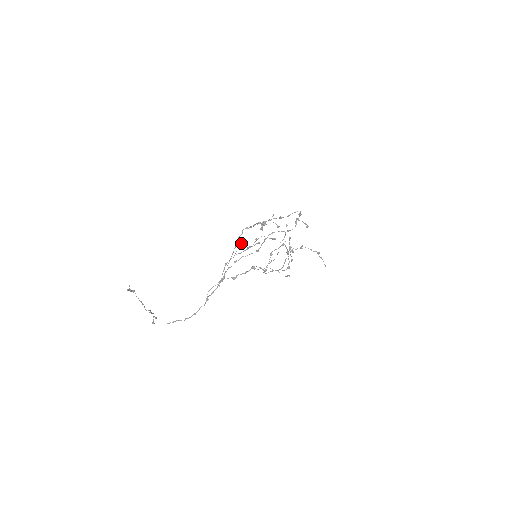
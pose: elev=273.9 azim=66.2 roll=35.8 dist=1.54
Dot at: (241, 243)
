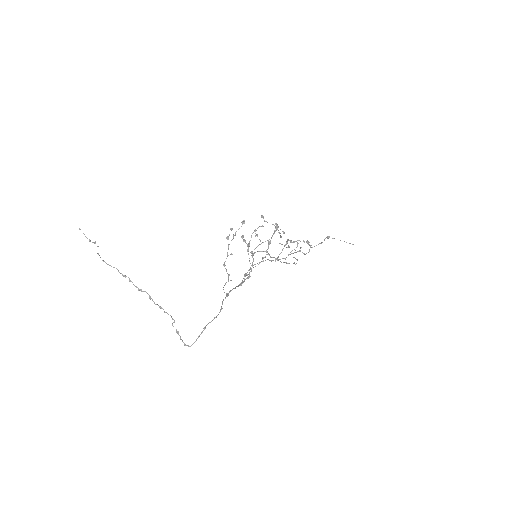
Dot at: (232, 254)
